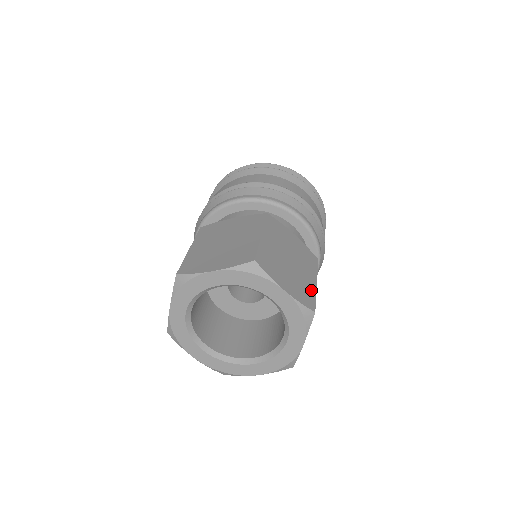
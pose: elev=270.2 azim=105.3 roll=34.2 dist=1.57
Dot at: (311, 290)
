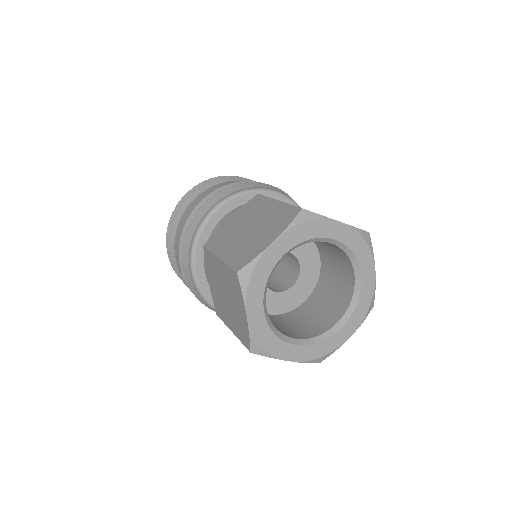
Dot at: occluded
